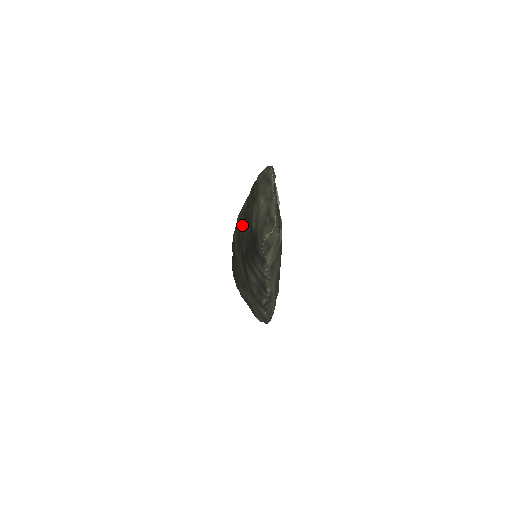
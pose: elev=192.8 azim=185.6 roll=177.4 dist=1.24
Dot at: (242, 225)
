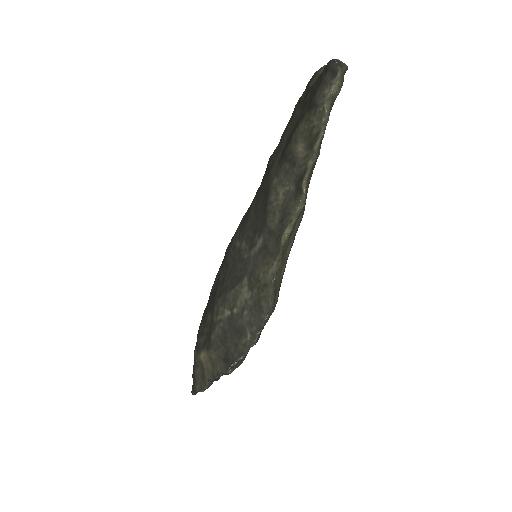
Dot at: (276, 147)
